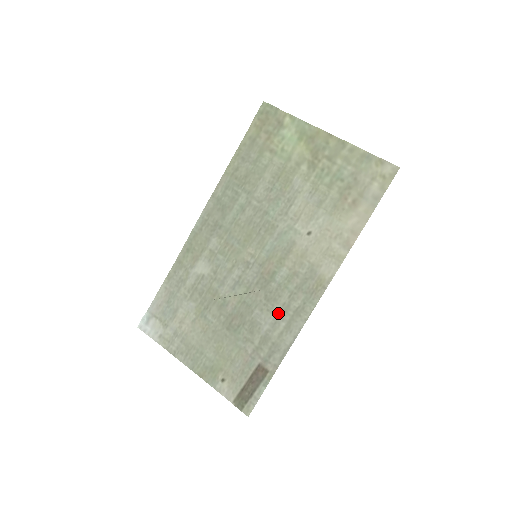
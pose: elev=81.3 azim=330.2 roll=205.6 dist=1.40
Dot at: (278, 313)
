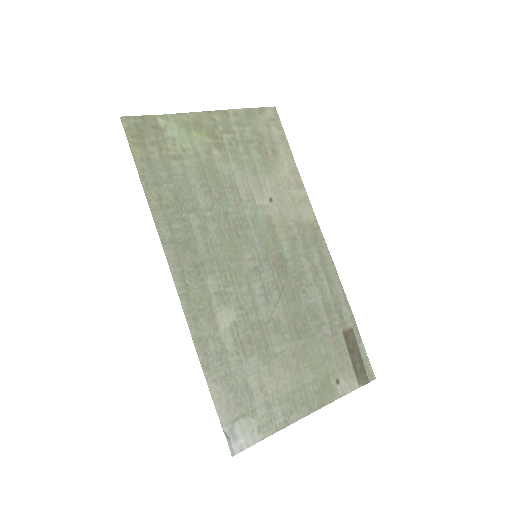
Dot at: (315, 280)
